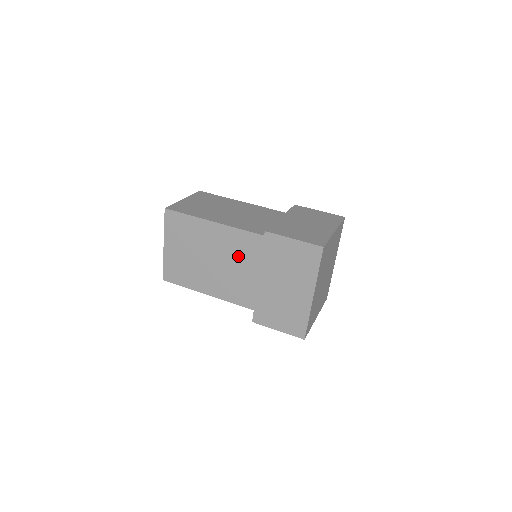
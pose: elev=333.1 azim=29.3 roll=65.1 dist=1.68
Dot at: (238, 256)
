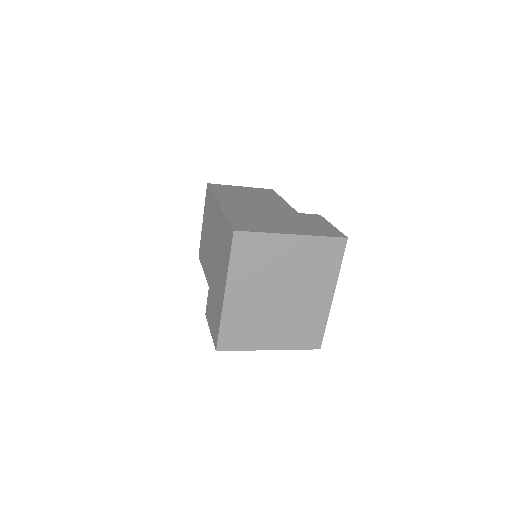
Dot at: occluded
